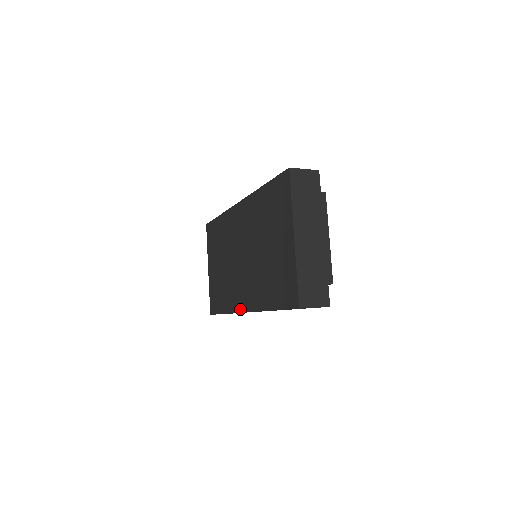
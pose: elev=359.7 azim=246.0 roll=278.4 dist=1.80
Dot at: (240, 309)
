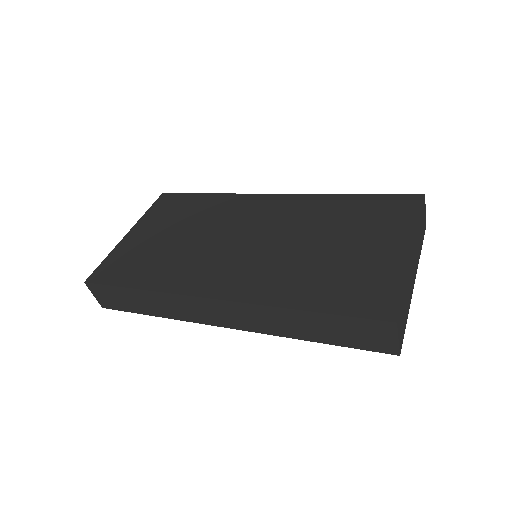
Dot at: (200, 292)
